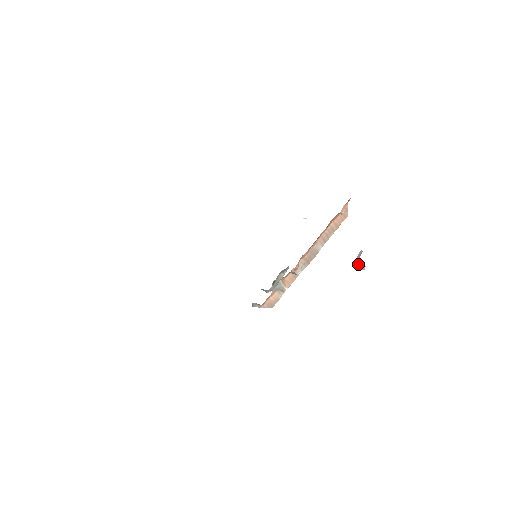
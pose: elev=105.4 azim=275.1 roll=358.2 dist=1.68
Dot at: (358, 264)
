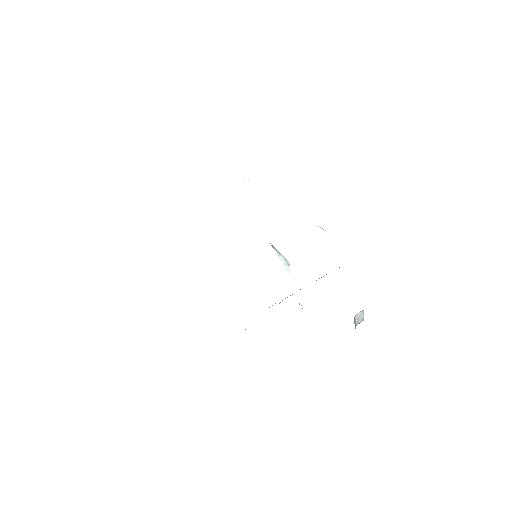
Dot at: occluded
